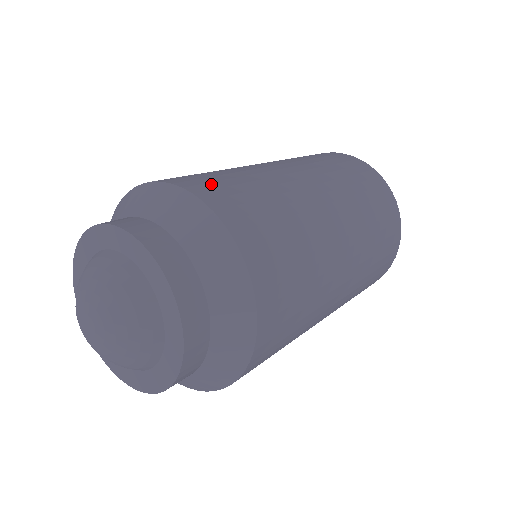
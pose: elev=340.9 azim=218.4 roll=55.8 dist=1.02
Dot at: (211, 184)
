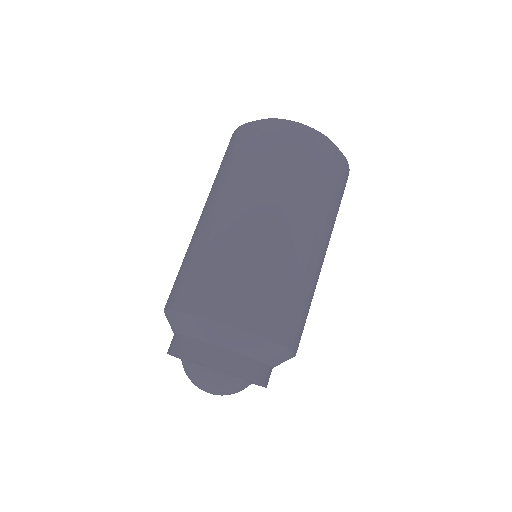
Dot at: (298, 330)
